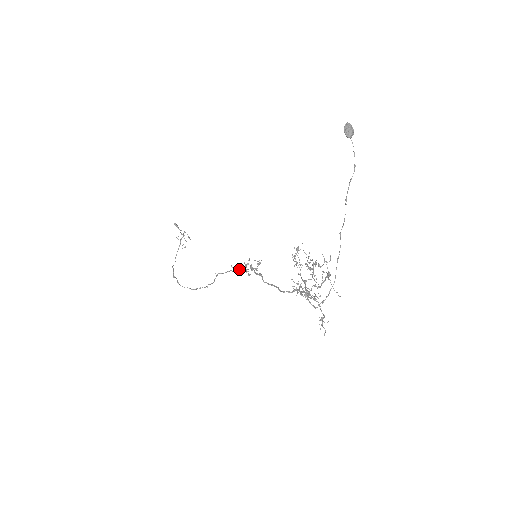
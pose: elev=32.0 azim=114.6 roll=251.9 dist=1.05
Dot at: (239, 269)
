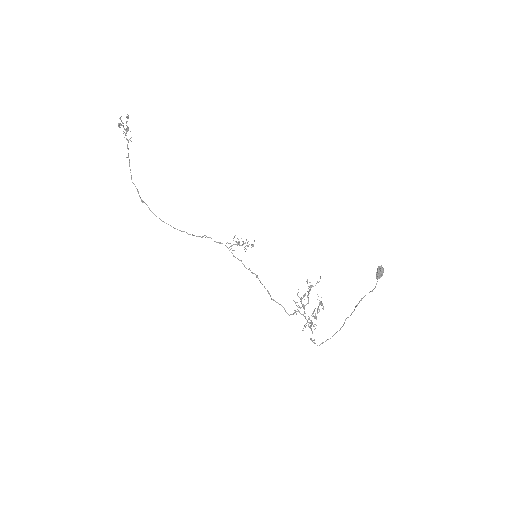
Dot at: occluded
